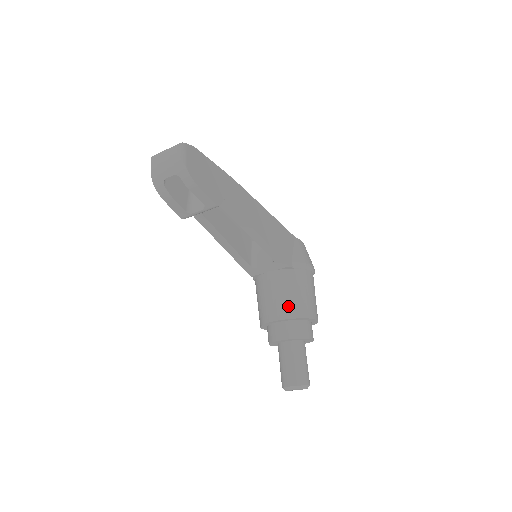
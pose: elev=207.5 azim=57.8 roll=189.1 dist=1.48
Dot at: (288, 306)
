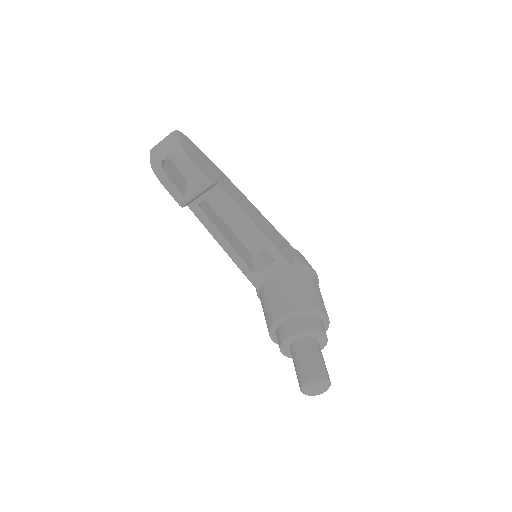
Dot at: (294, 300)
